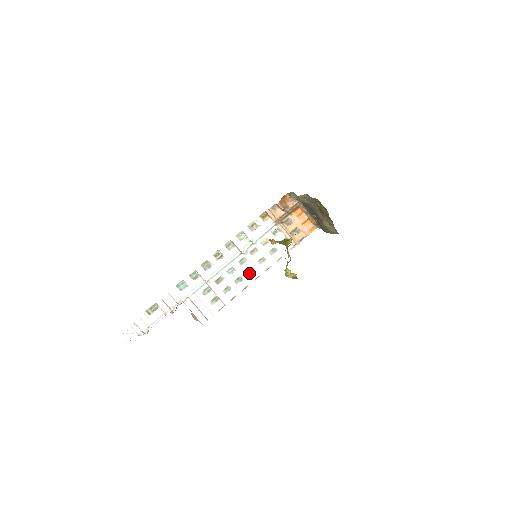
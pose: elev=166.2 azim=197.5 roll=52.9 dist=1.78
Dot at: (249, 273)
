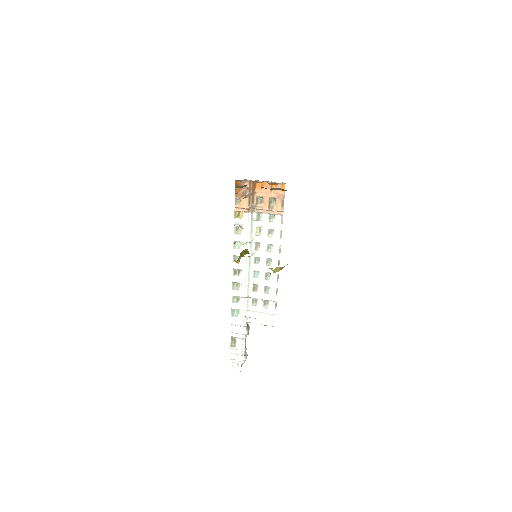
Dot at: (270, 265)
